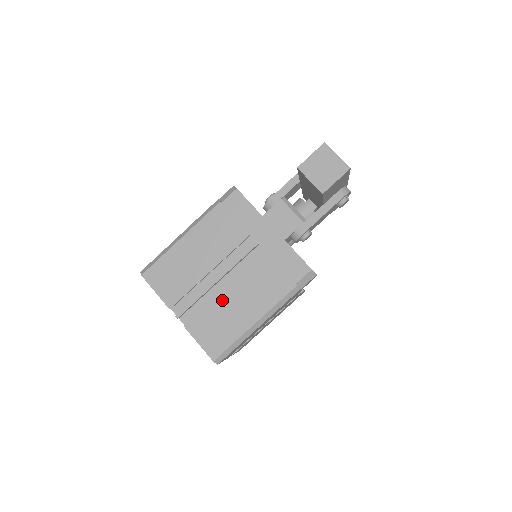
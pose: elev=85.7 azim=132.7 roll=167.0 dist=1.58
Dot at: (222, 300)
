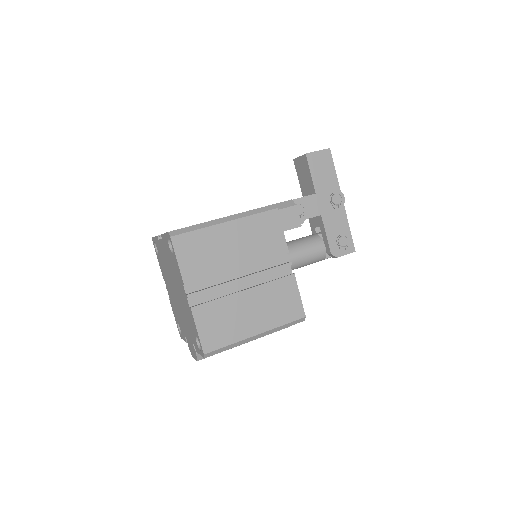
Dot at: occluded
